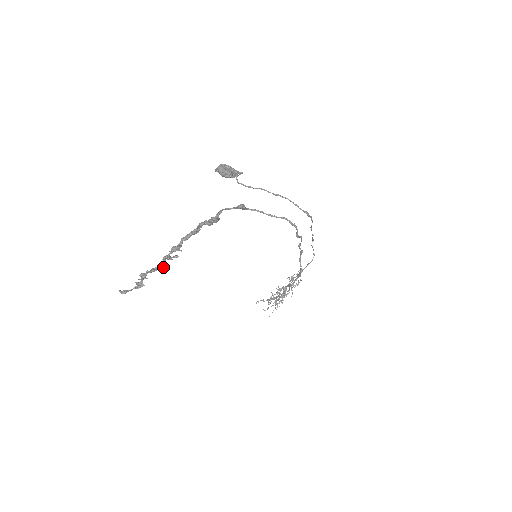
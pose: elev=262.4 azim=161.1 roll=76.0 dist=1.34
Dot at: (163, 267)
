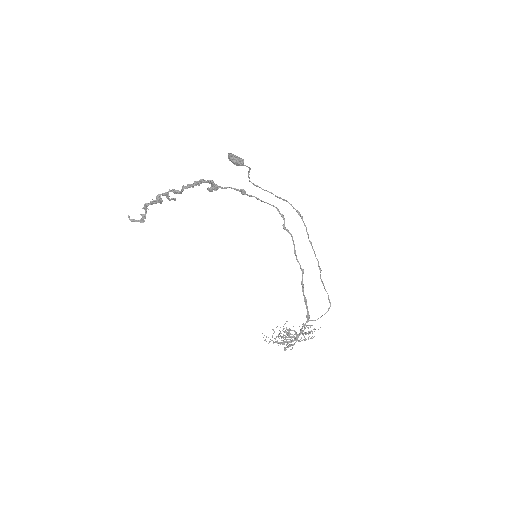
Dot at: (160, 199)
